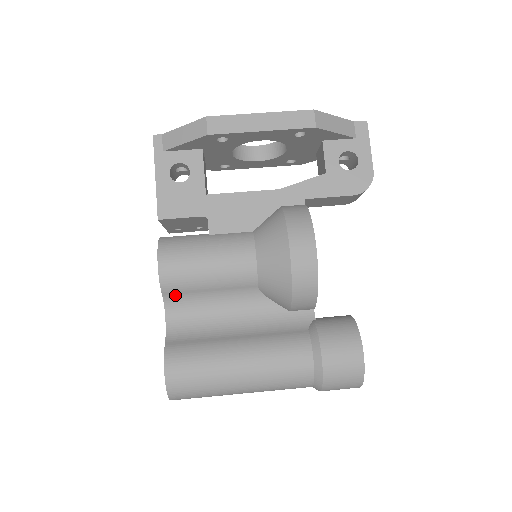
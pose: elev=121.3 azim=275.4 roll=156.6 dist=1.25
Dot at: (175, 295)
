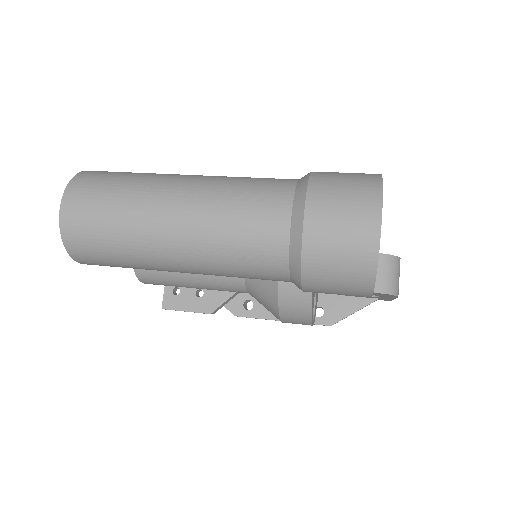
Dot at: occluded
